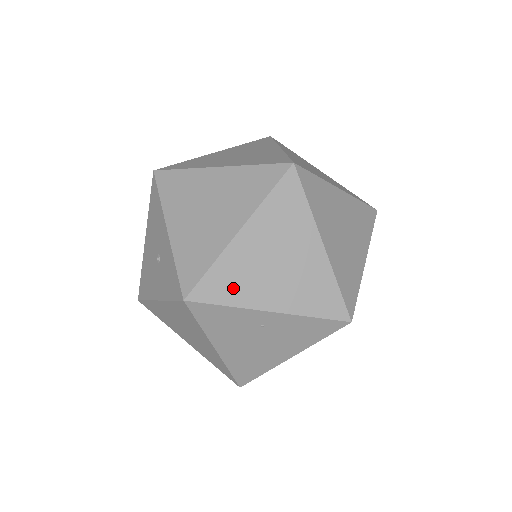
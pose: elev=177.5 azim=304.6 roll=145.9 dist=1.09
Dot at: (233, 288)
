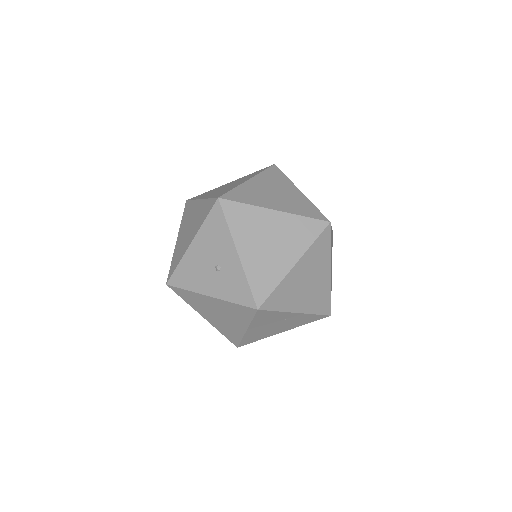
Dot at: (284, 300)
